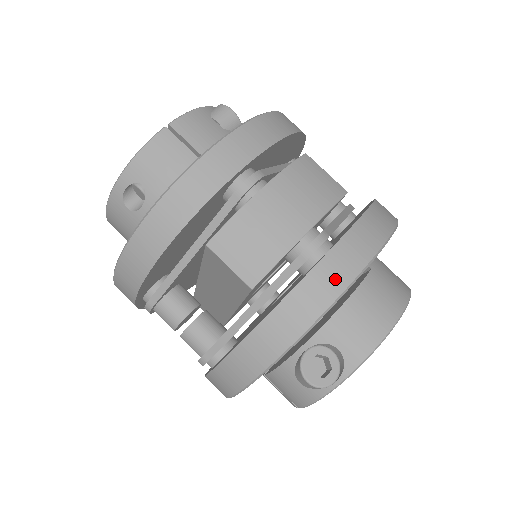
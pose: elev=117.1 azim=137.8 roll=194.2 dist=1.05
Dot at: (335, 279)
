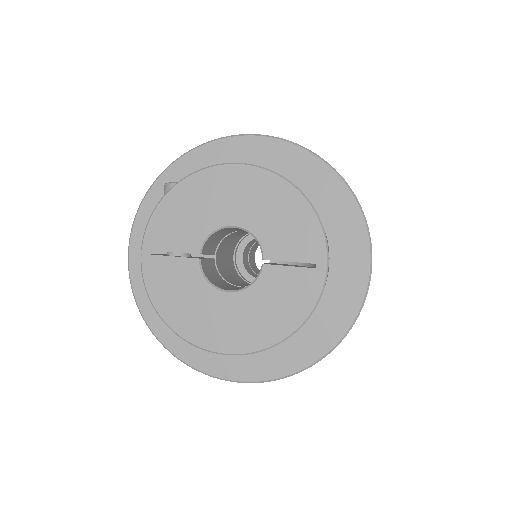
Dot at: occluded
